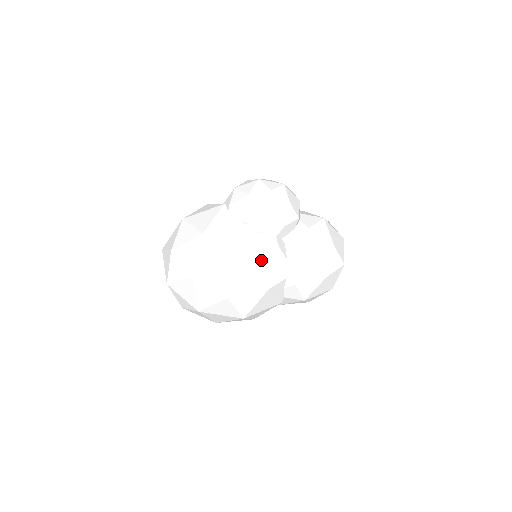
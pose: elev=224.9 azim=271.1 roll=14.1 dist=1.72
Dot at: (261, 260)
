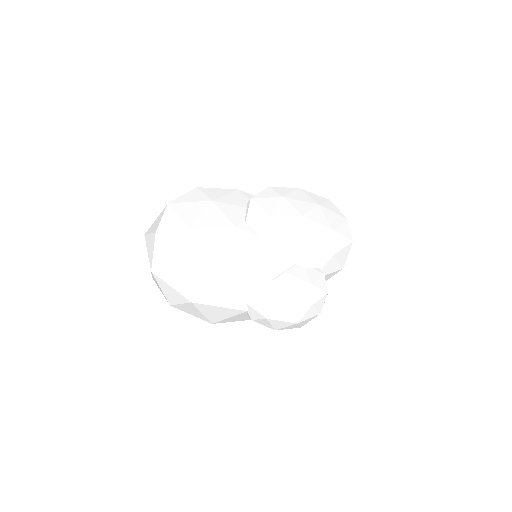
Dot at: occluded
